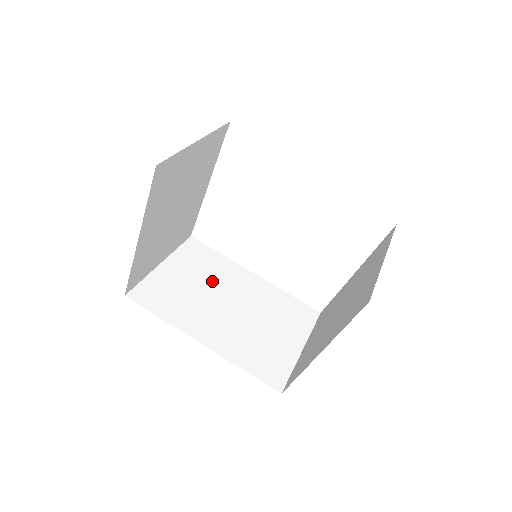
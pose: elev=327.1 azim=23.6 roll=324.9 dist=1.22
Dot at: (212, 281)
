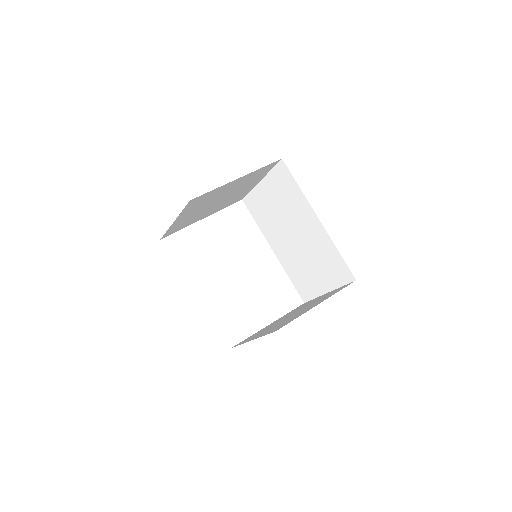
Dot at: occluded
